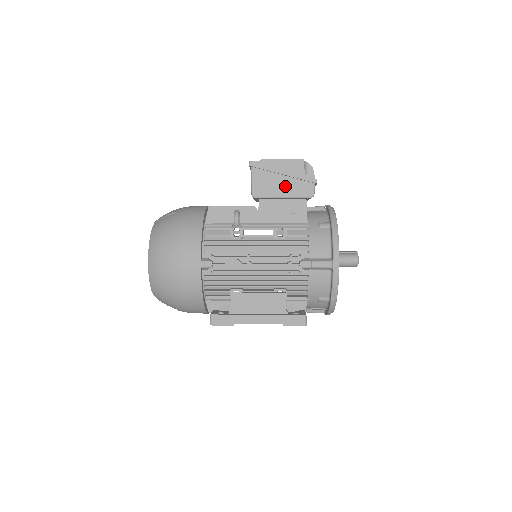
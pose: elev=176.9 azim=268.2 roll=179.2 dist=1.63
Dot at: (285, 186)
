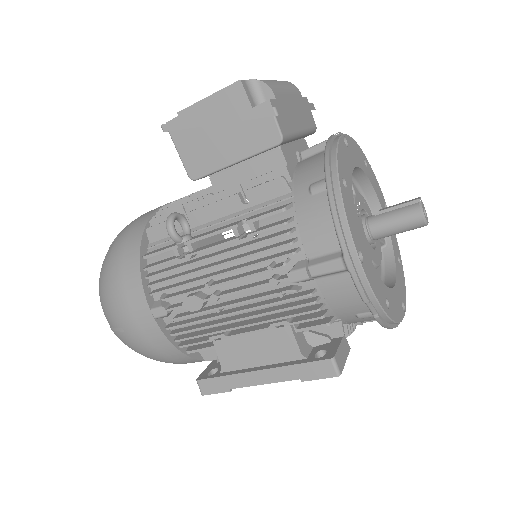
Dot at: (230, 142)
